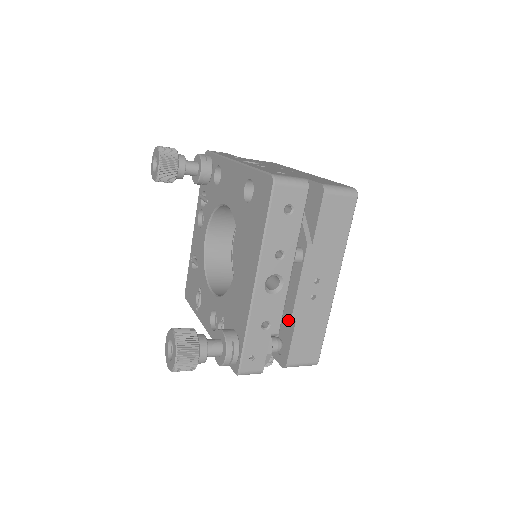
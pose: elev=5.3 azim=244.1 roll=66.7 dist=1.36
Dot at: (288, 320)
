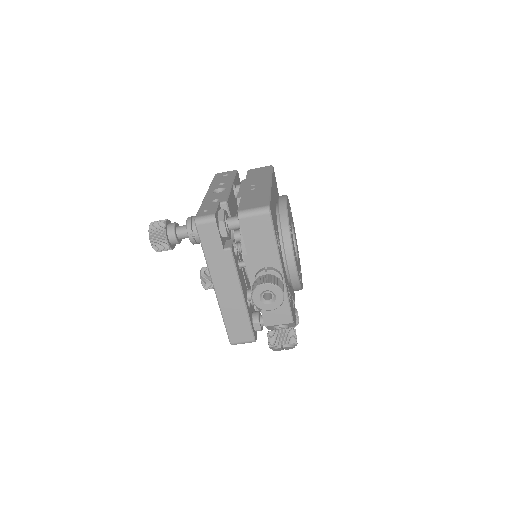
Dot at: (237, 202)
